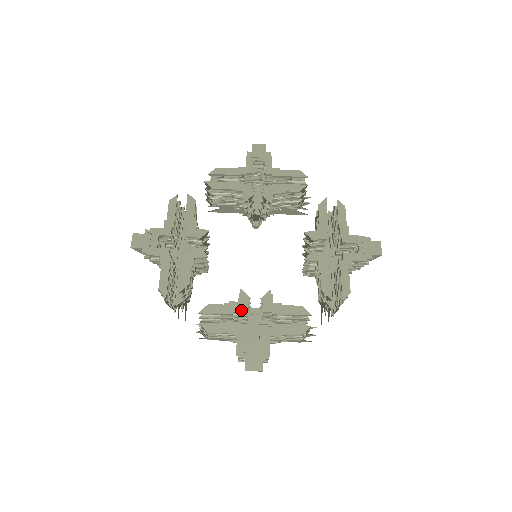
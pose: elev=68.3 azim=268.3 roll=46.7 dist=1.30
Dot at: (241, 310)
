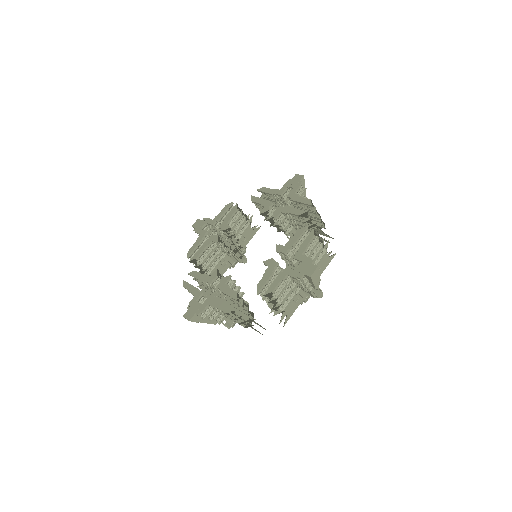
Dot at: (274, 266)
